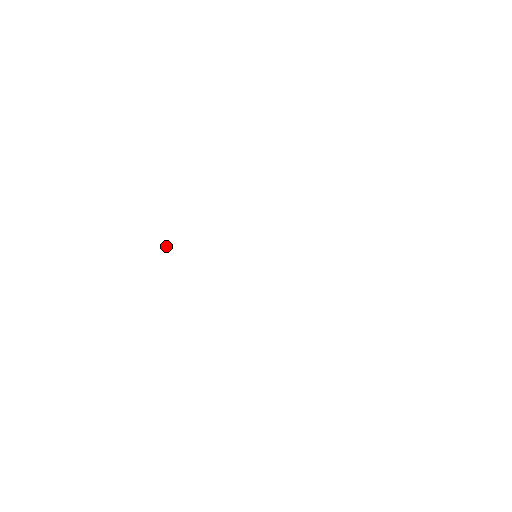
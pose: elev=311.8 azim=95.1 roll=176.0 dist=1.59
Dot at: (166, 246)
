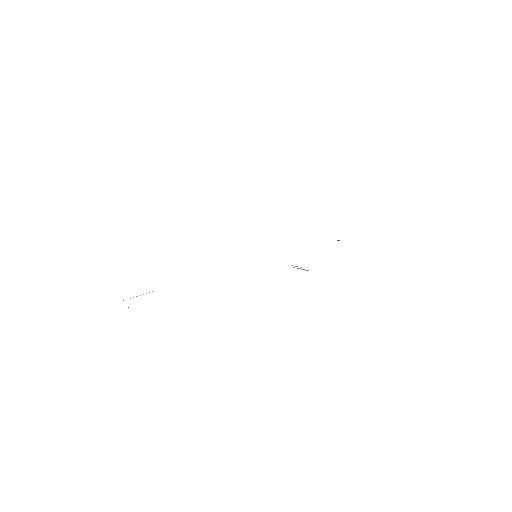
Dot at: occluded
